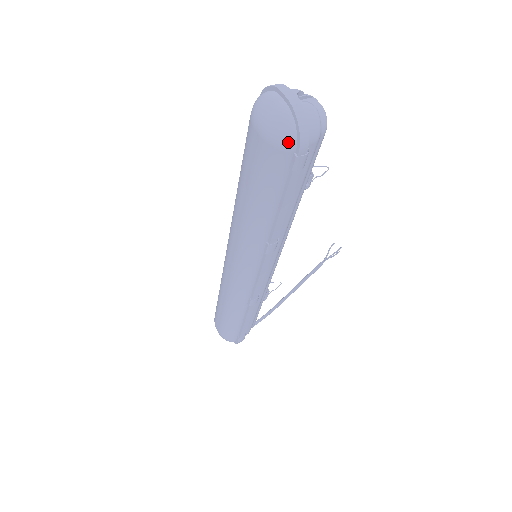
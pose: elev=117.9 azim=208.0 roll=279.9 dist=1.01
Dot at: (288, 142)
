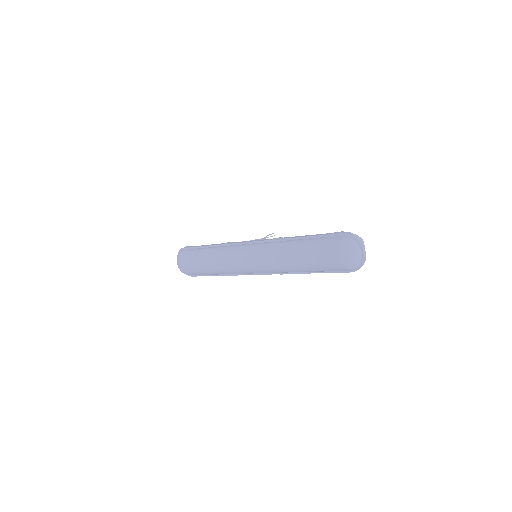
Dot at: (352, 269)
